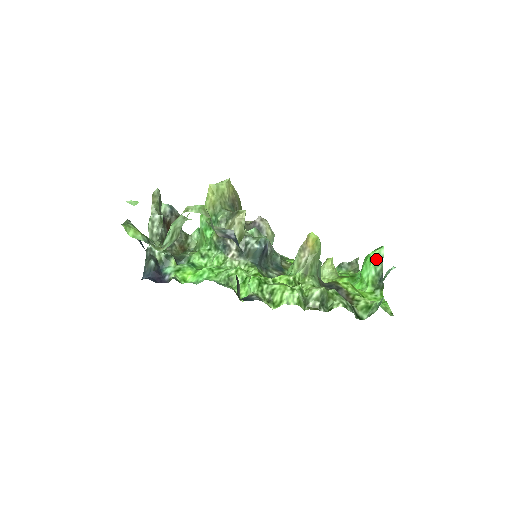
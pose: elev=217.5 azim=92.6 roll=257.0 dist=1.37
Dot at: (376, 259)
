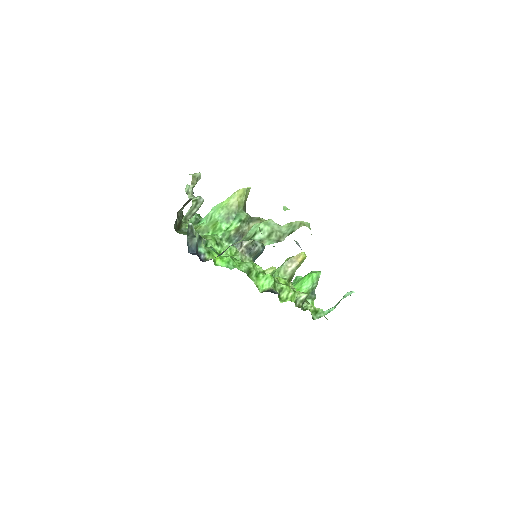
Dot at: (316, 279)
